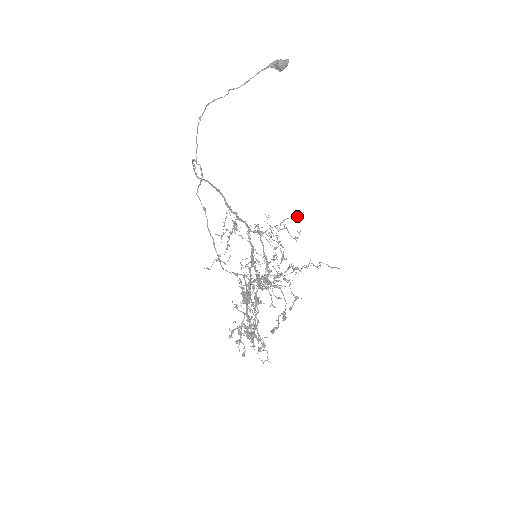
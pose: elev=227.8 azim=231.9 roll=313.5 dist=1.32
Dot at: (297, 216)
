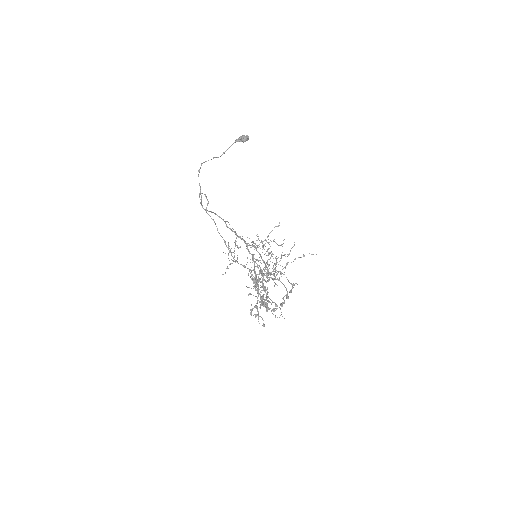
Dot at: (278, 226)
